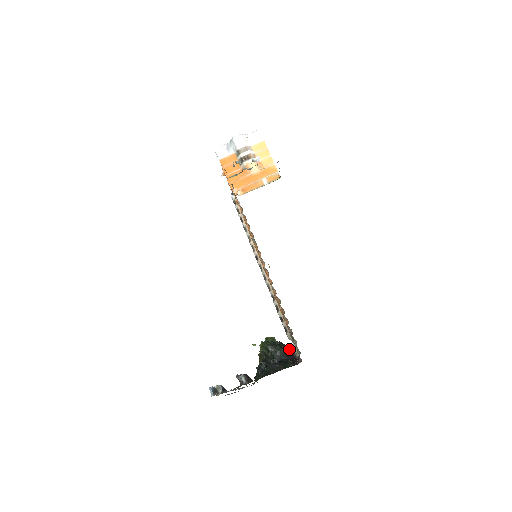
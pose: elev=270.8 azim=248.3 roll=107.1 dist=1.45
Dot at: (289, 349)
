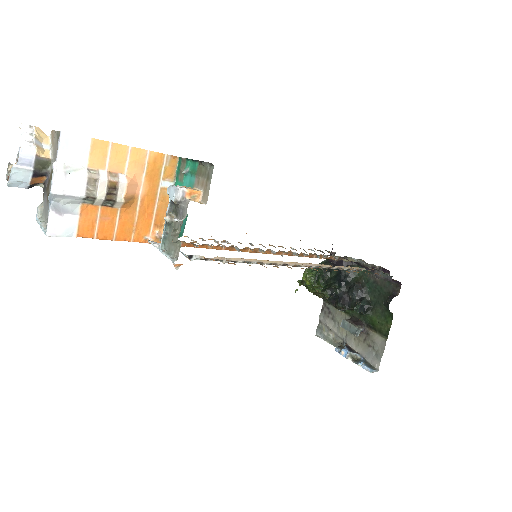
Dot at: occluded
